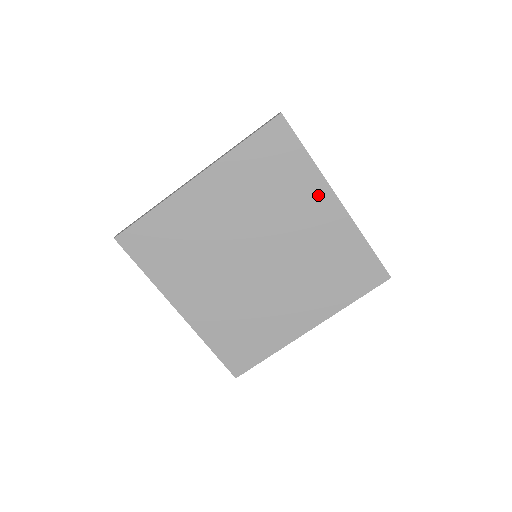
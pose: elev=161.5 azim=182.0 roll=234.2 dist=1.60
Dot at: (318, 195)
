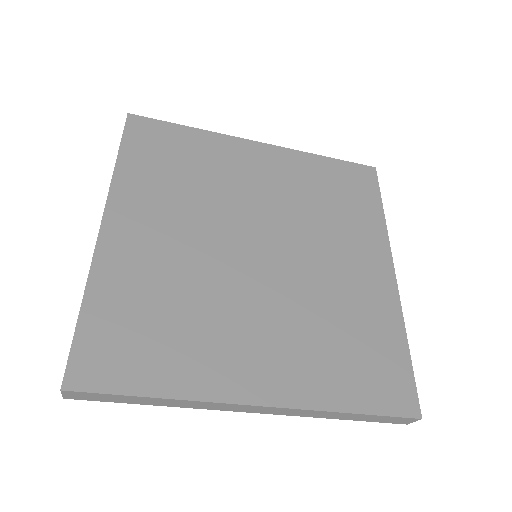
Dot at: (238, 151)
